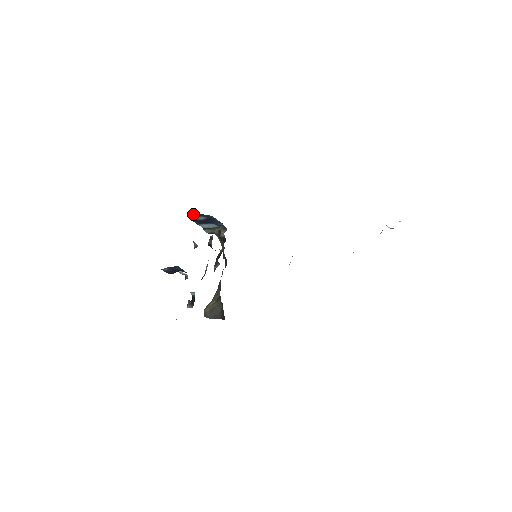
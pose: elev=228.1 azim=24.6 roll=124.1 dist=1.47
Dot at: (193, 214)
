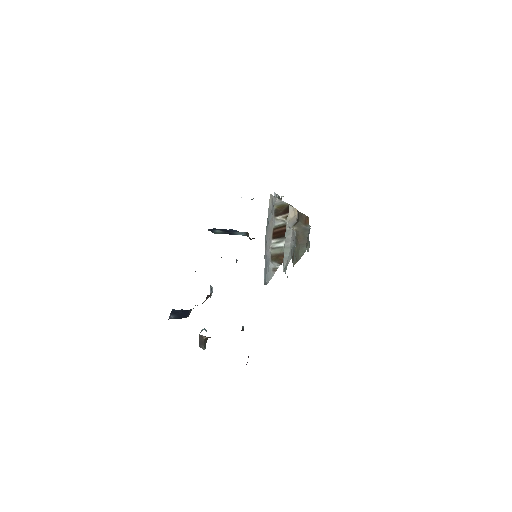
Dot at: (208, 230)
